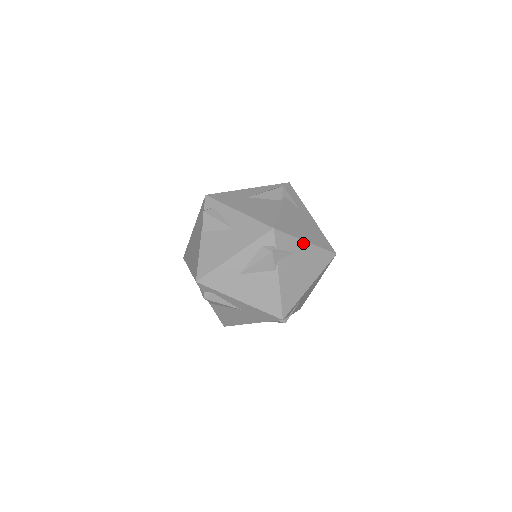
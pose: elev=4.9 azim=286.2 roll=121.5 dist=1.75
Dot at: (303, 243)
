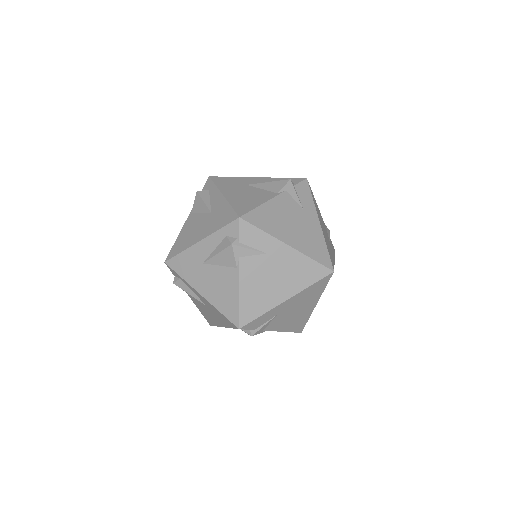
Dot at: (282, 304)
